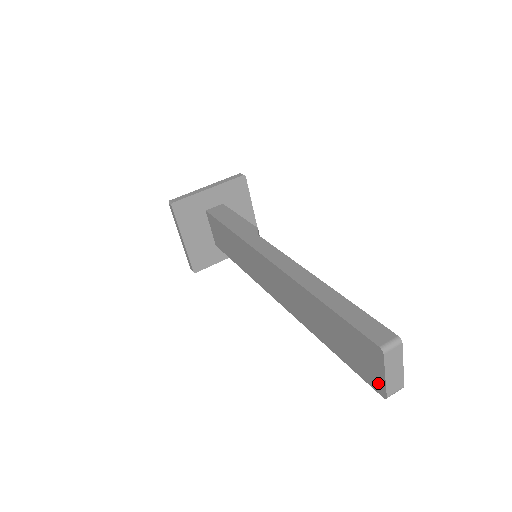
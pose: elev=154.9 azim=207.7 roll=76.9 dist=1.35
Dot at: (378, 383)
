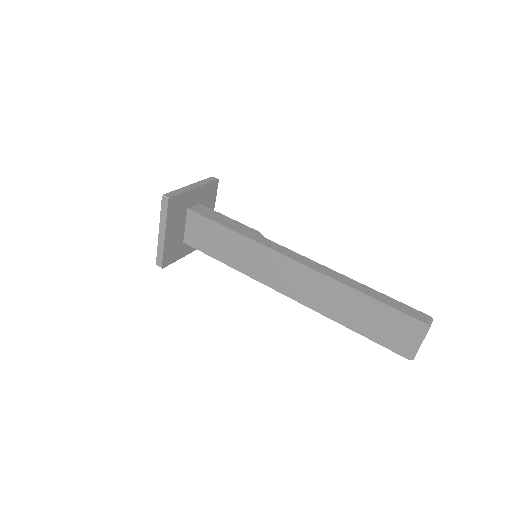
Dot at: (409, 350)
